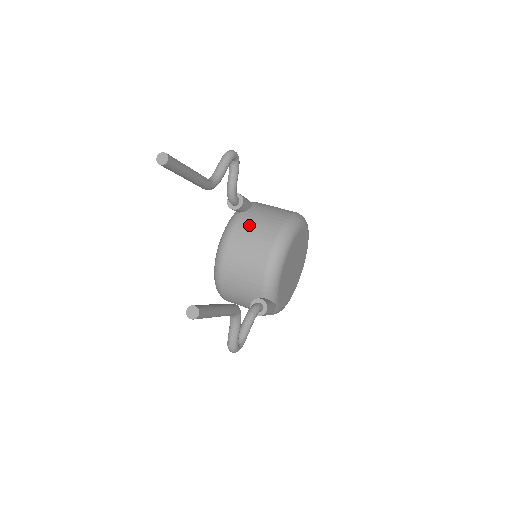
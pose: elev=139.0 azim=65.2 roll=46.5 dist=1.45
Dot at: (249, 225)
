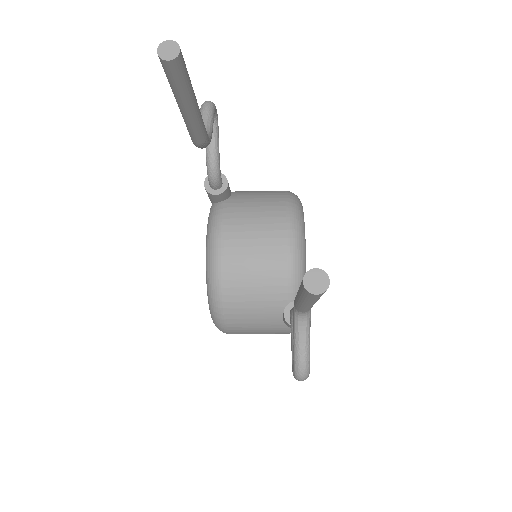
Dot at: (243, 211)
